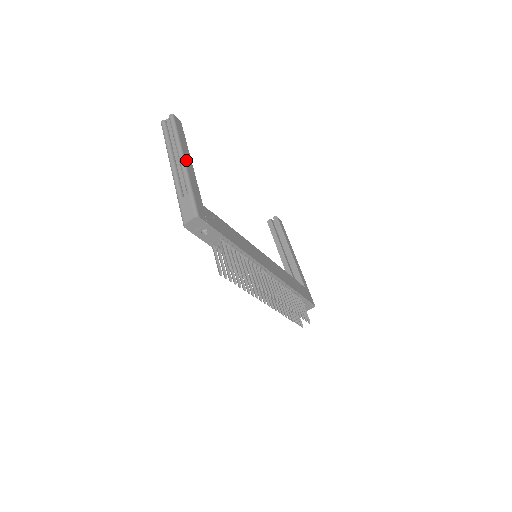
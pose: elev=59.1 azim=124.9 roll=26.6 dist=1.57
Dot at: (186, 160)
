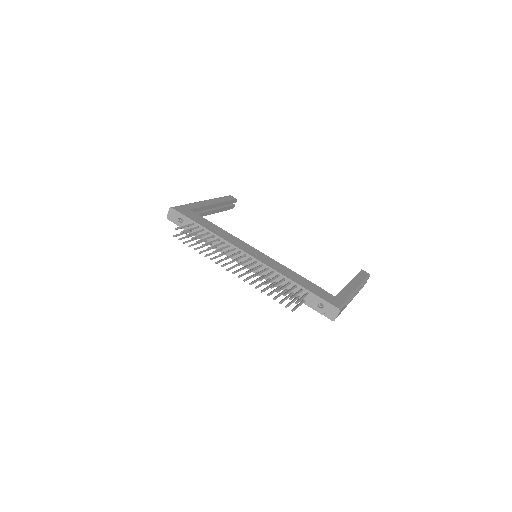
Dot at: (206, 201)
